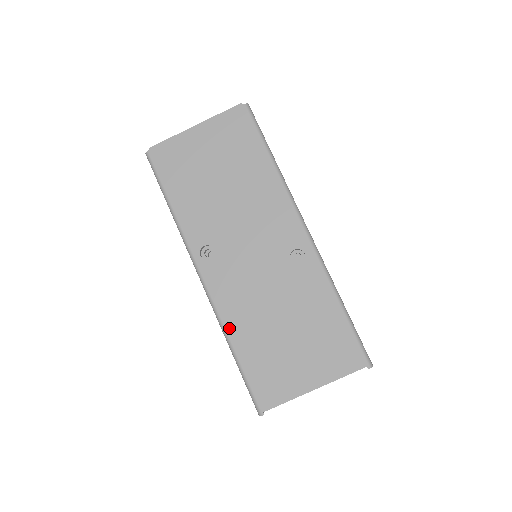
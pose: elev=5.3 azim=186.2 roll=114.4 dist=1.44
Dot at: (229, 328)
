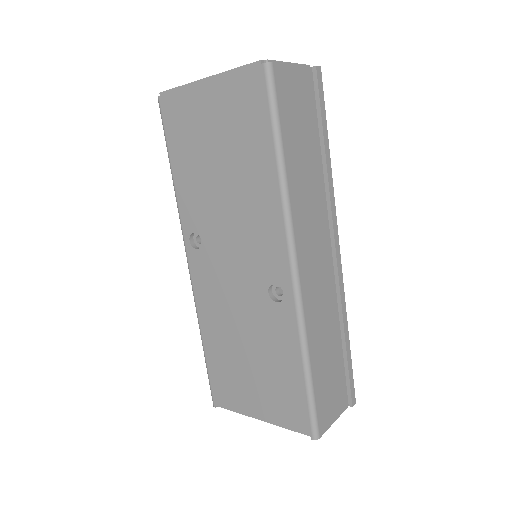
Dot at: (202, 322)
